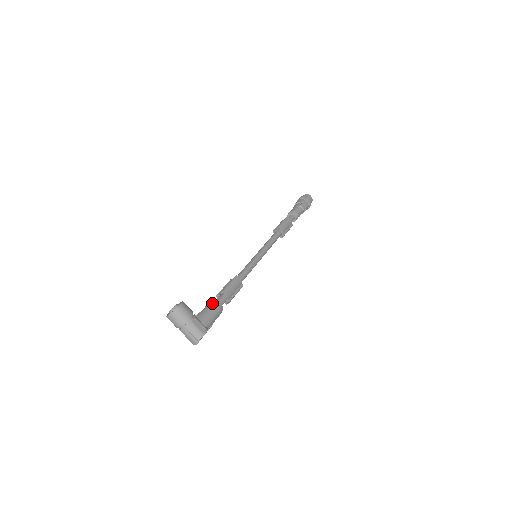
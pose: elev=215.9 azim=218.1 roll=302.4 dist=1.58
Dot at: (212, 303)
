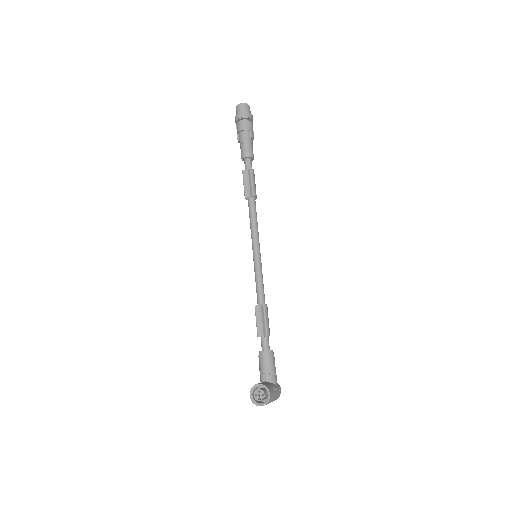
Dot at: (270, 357)
